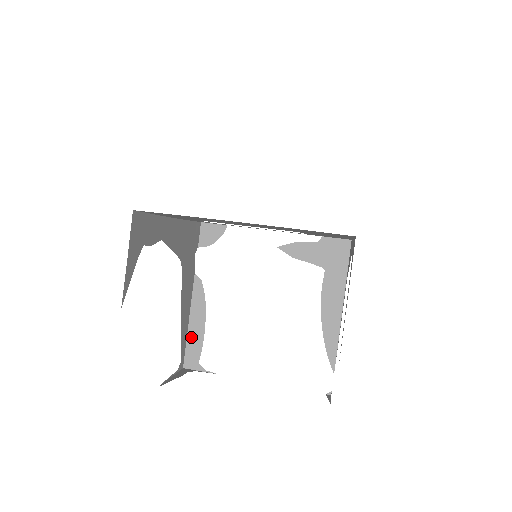
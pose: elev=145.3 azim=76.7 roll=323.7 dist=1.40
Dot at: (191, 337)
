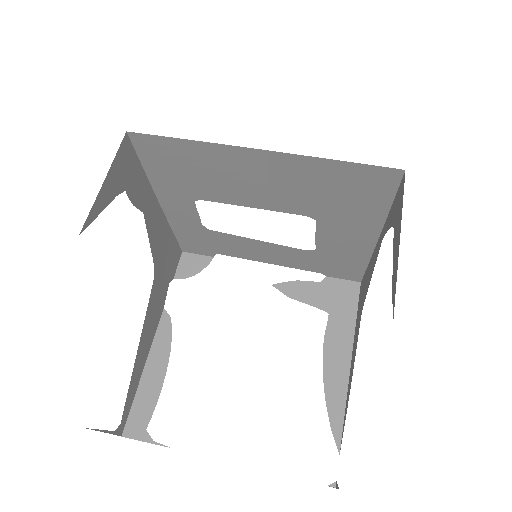
Dot at: (142, 391)
